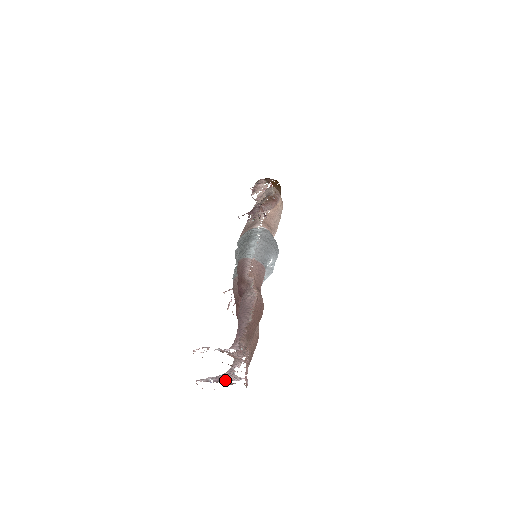
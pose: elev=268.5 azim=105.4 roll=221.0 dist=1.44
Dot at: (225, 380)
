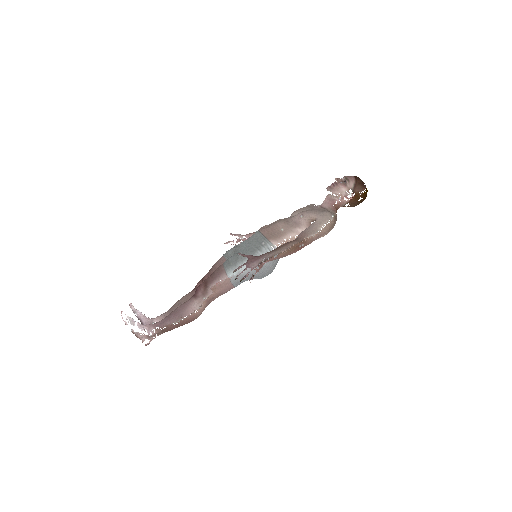
Dot at: occluded
